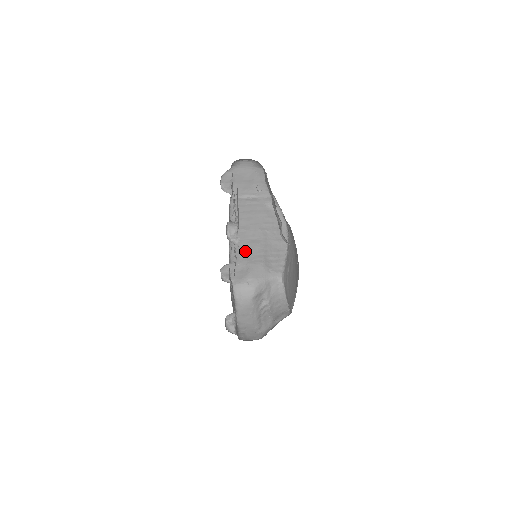
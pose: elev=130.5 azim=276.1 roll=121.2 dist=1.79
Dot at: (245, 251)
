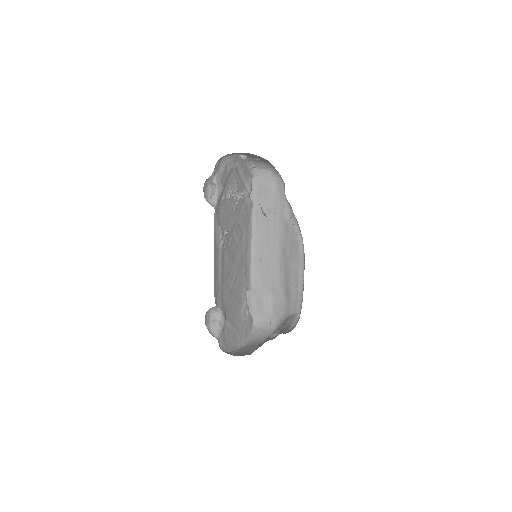
Dot at: (267, 277)
